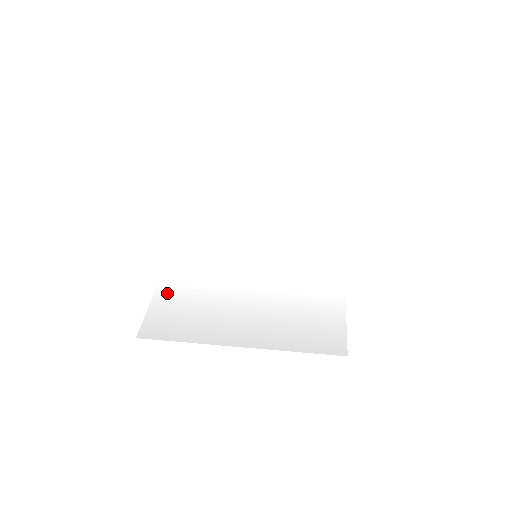
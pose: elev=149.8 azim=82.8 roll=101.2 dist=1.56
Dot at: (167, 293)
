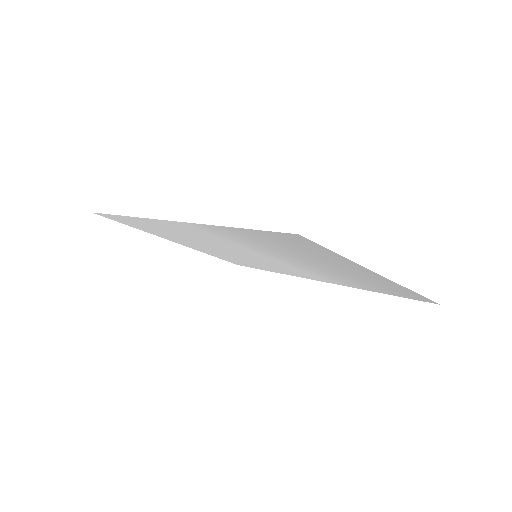
Dot at: (240, 232)
